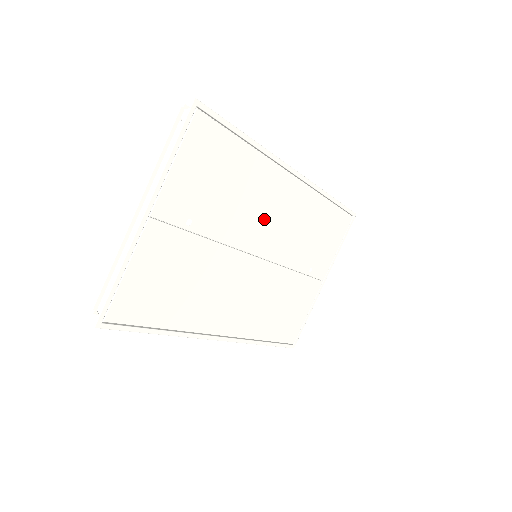
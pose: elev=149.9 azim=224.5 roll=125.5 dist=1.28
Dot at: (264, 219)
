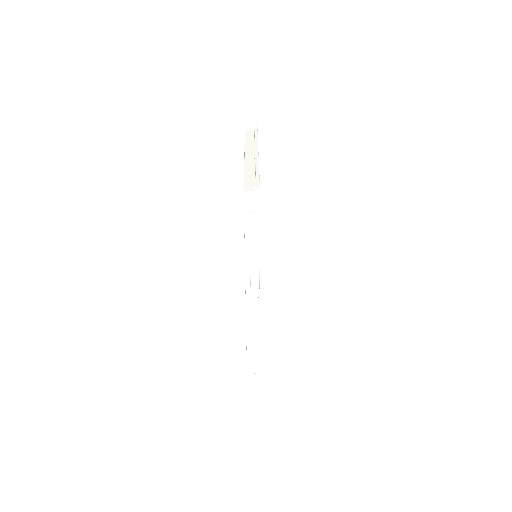
Dot at: occluded
